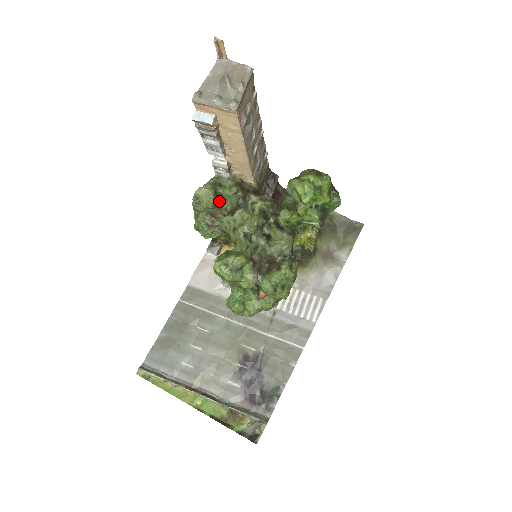
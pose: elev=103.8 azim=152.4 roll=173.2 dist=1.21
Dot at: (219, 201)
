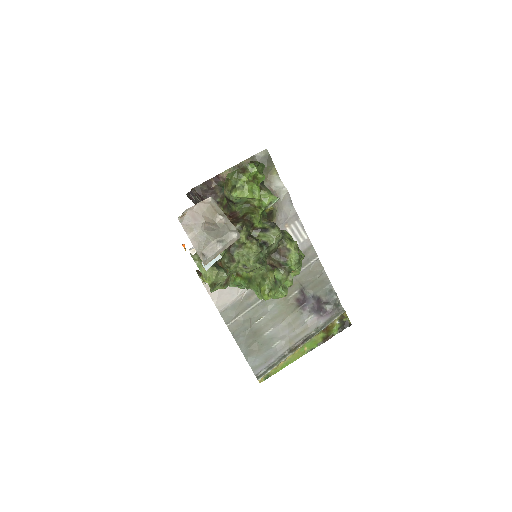
Dot at: occluded
